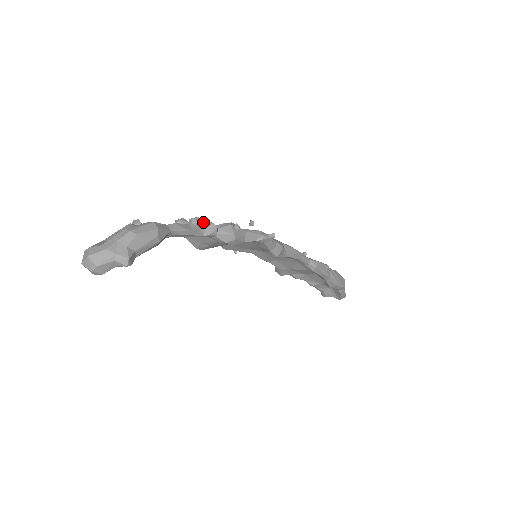
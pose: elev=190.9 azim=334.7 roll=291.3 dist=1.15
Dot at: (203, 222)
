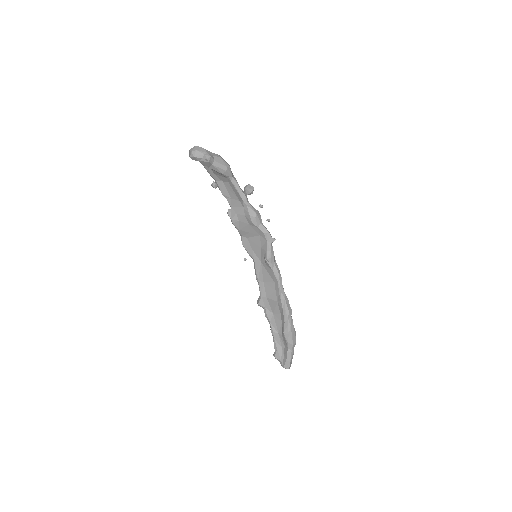
Dot at: (249, 185)
